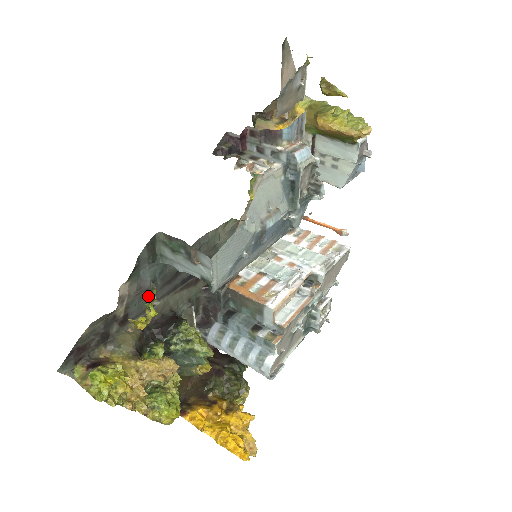
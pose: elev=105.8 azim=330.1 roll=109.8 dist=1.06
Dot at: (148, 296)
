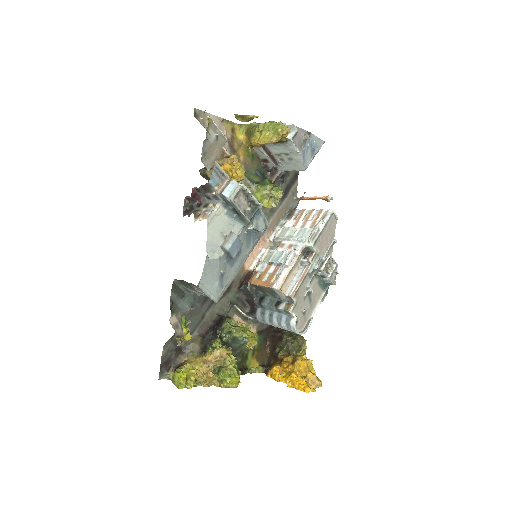
Dot at: (195, 315)
